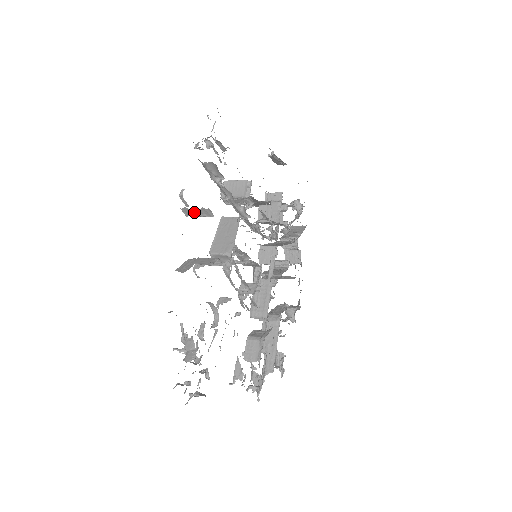
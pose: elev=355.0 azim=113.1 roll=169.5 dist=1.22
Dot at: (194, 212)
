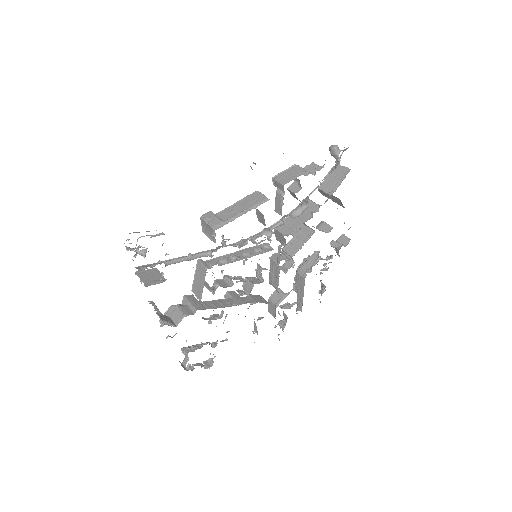
Dot at: occluded
